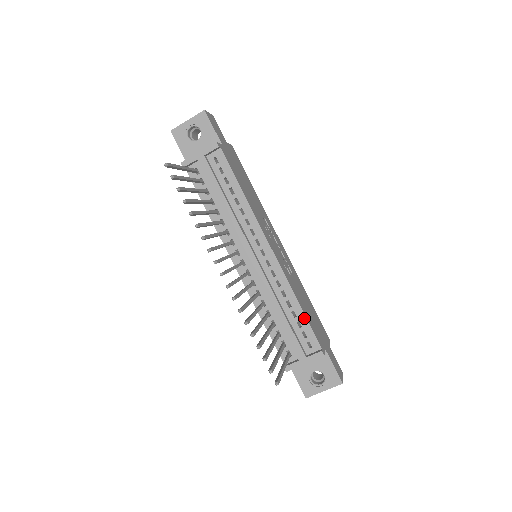
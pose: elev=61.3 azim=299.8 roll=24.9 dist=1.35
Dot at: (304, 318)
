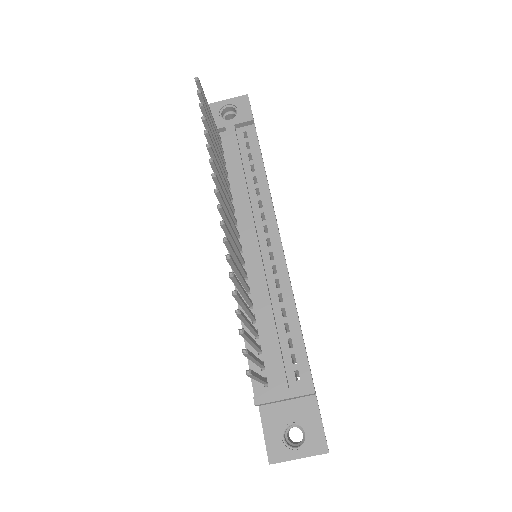
Dot at: (299, 336)
